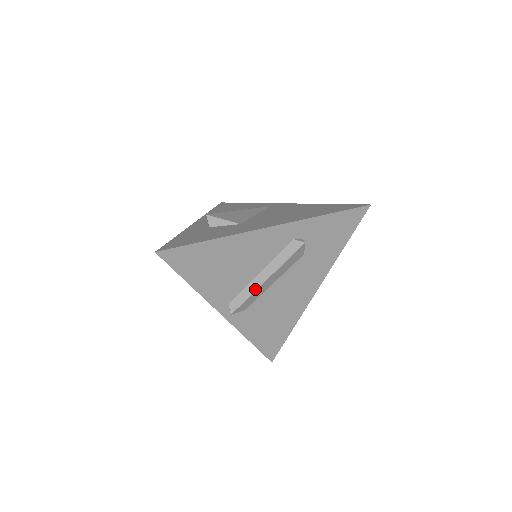
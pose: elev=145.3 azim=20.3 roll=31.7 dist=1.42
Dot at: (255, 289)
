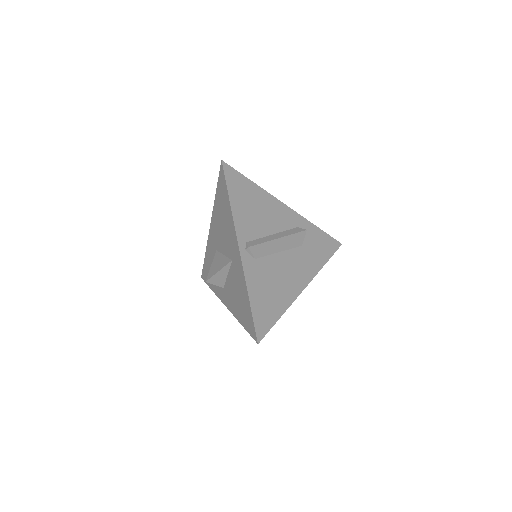
Dot at: (270, 240)
